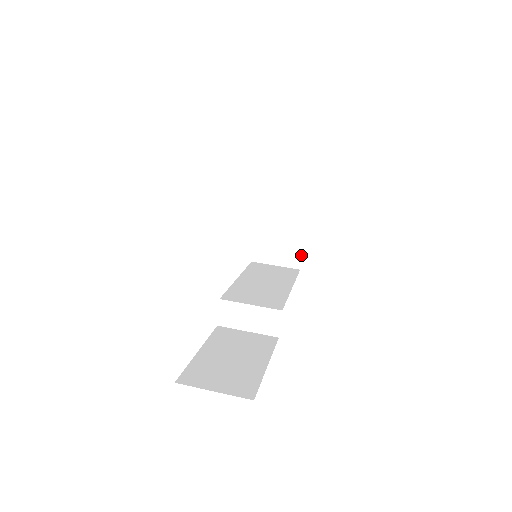
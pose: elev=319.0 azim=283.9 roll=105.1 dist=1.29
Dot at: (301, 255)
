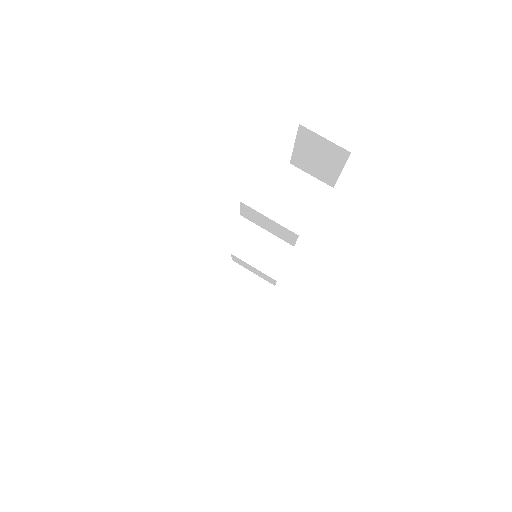
Dot at: (335, 181)
